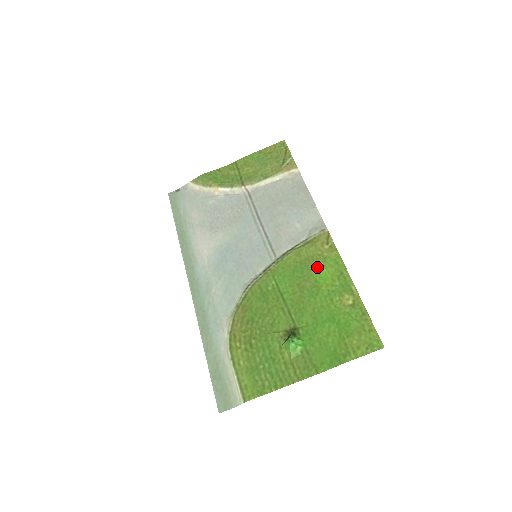
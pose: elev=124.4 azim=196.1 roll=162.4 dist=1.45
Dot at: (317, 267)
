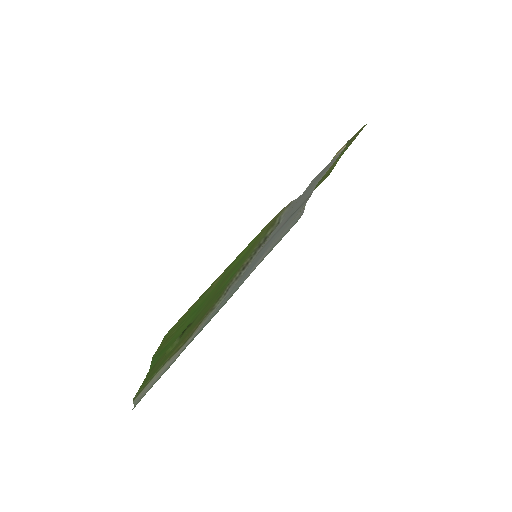
Dot at: (247, 250)
